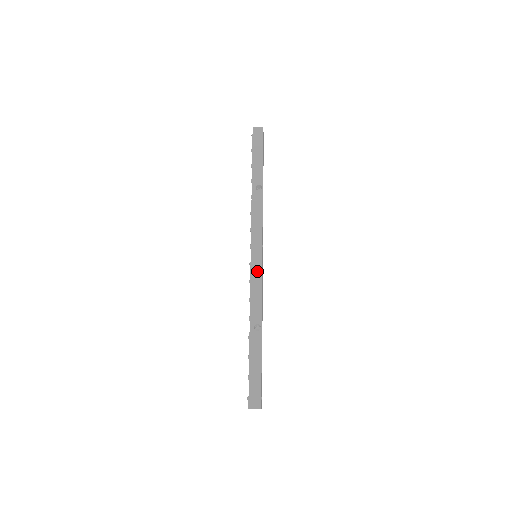
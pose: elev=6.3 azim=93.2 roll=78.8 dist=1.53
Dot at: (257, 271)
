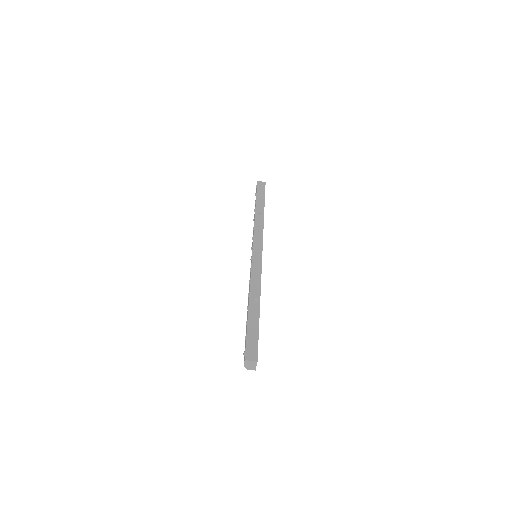
Dot at: (257, 263)
